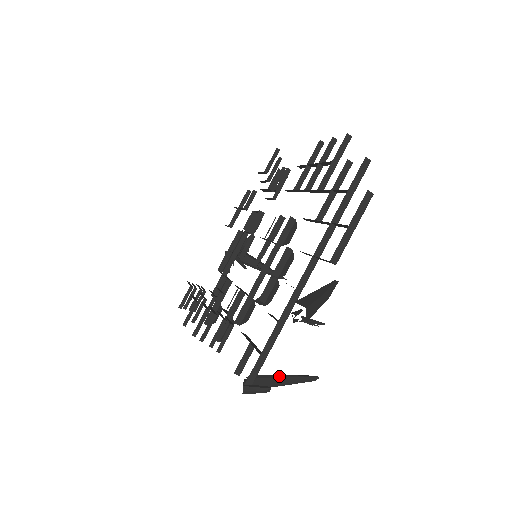
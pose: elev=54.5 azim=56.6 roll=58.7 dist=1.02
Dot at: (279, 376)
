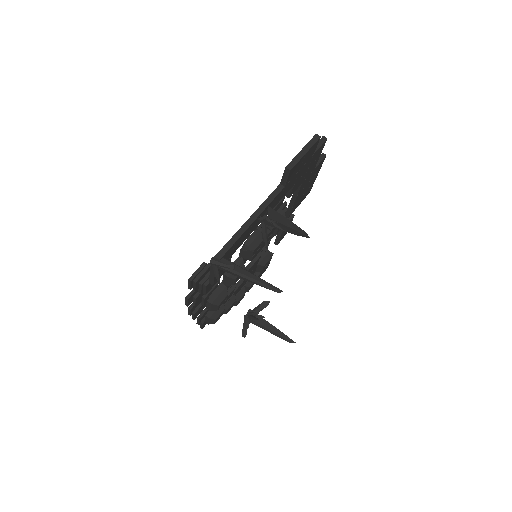
Dot at: occluded
